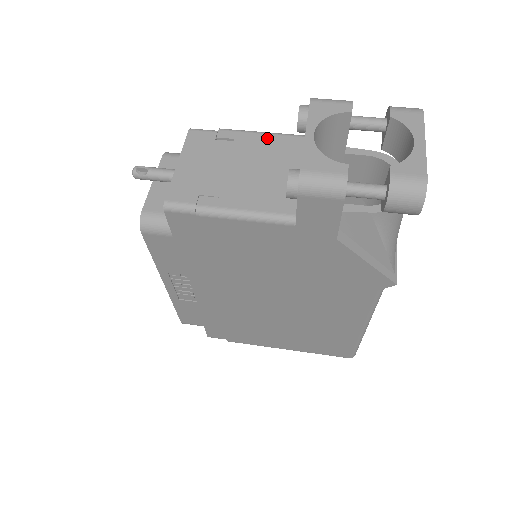
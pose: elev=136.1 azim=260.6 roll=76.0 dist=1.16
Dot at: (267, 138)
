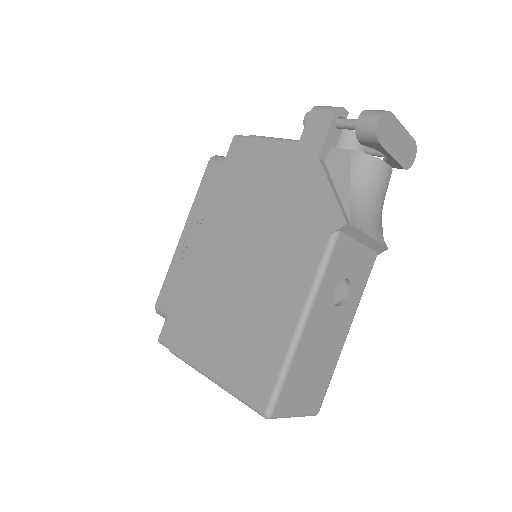
Dot at: occluded
